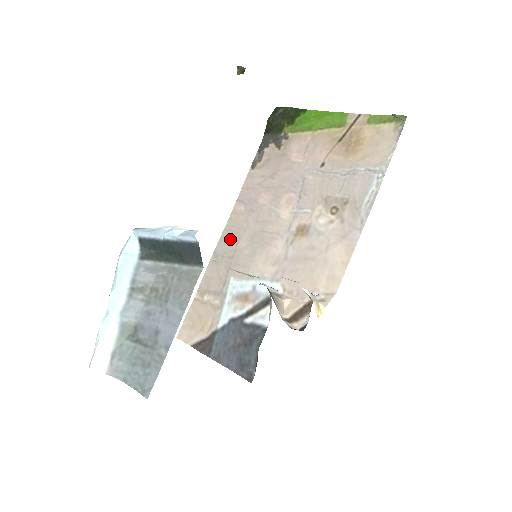
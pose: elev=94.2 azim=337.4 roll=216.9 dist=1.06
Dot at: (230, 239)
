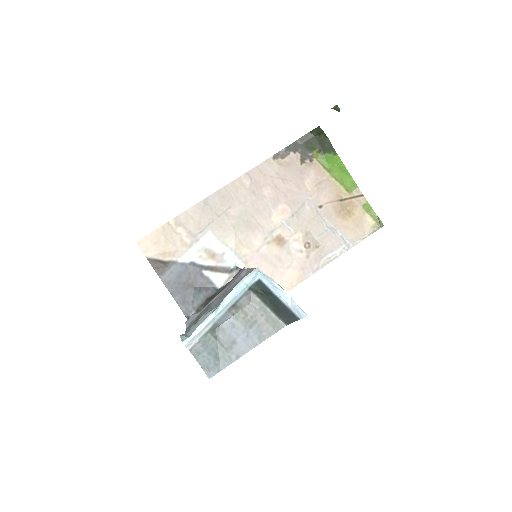
Dot at: (225, 200)
